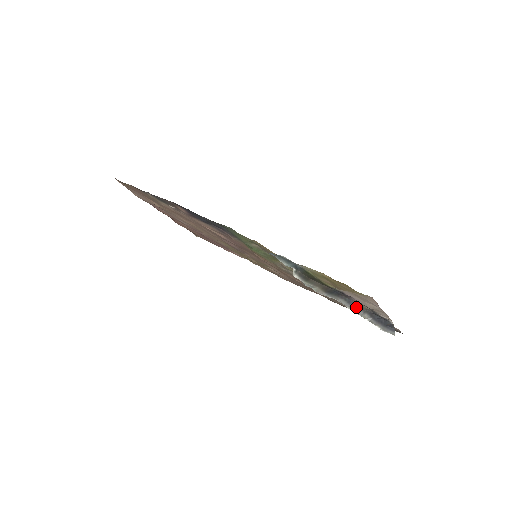
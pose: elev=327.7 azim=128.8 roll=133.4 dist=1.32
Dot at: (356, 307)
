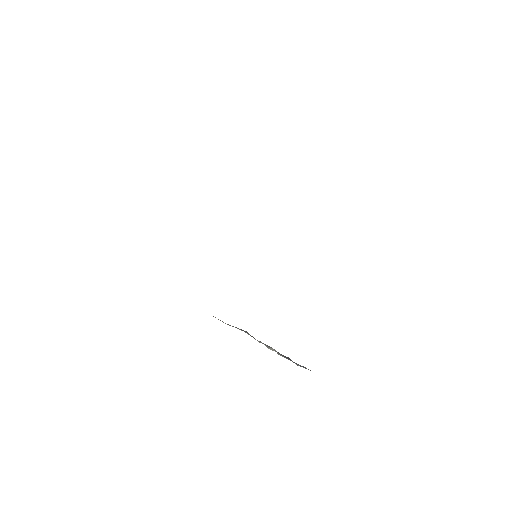
Dot at: (260, 341)
